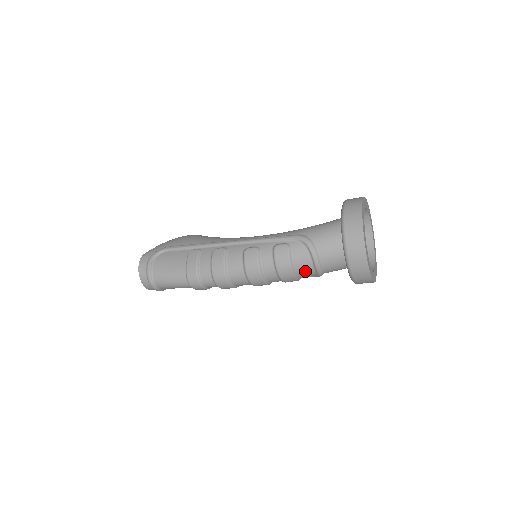
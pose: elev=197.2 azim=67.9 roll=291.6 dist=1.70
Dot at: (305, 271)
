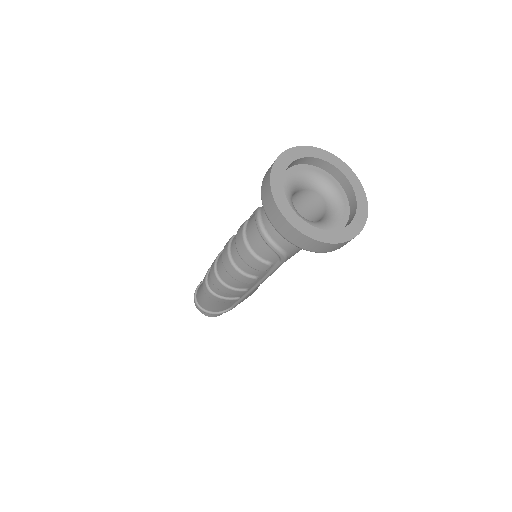
Dot at: (258, 245)
